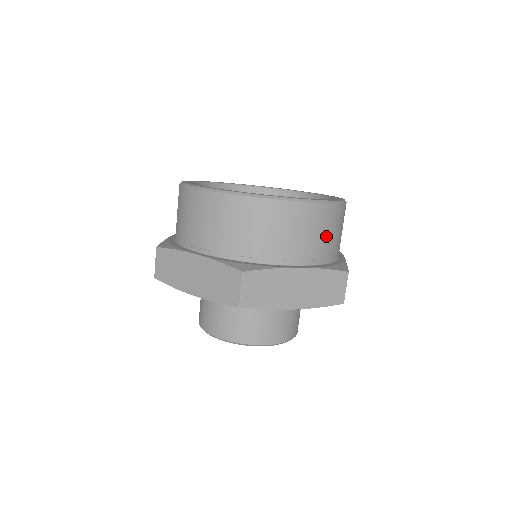
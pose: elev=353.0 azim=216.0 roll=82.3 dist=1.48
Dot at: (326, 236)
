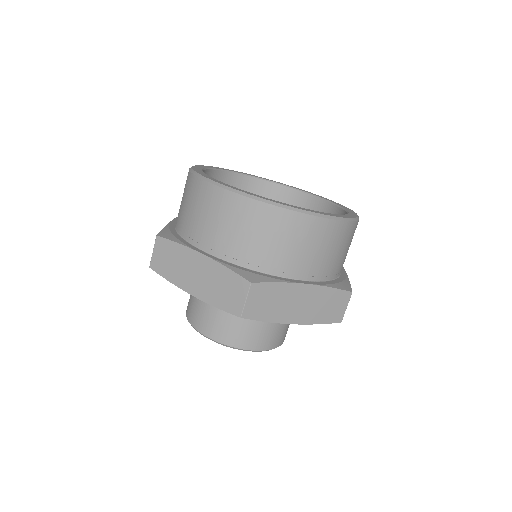
Dot at: (337, 253)
